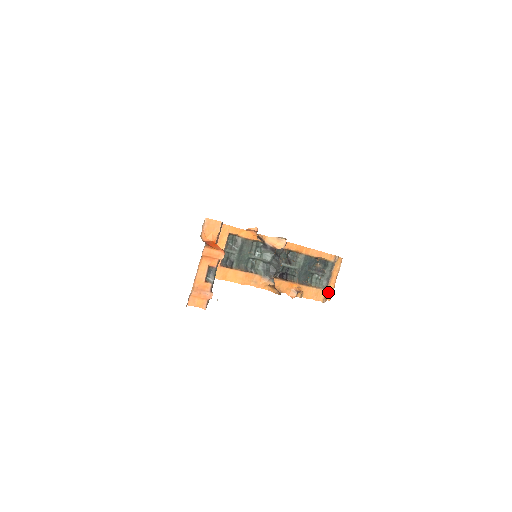
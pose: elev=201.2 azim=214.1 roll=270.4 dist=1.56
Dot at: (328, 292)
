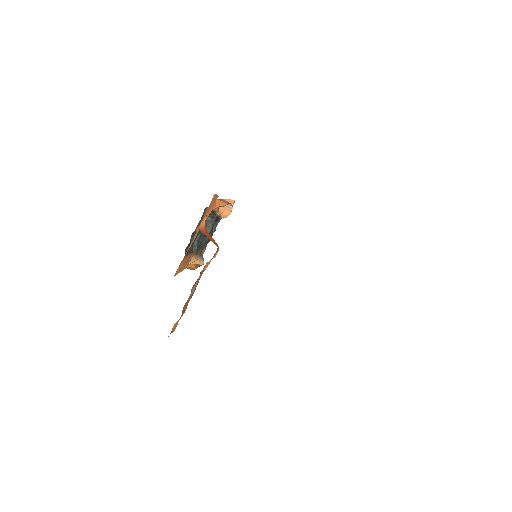
Dot at: occluded
